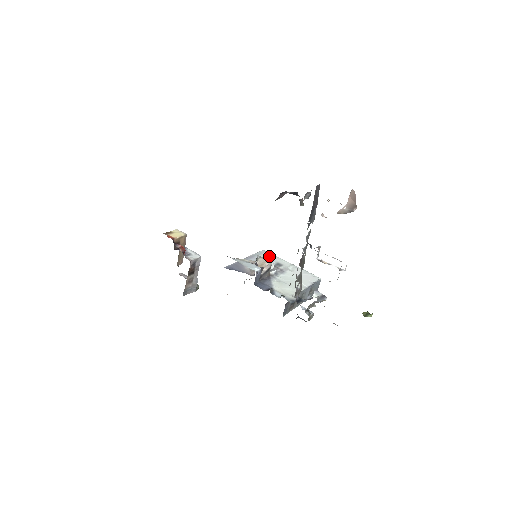
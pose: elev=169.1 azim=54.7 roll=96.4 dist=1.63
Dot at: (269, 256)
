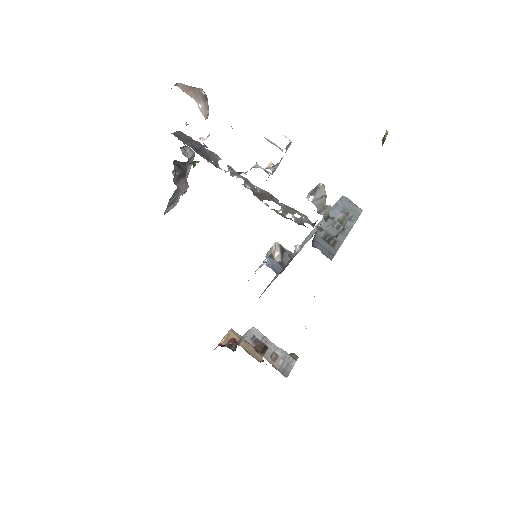
Dot at: occluded
